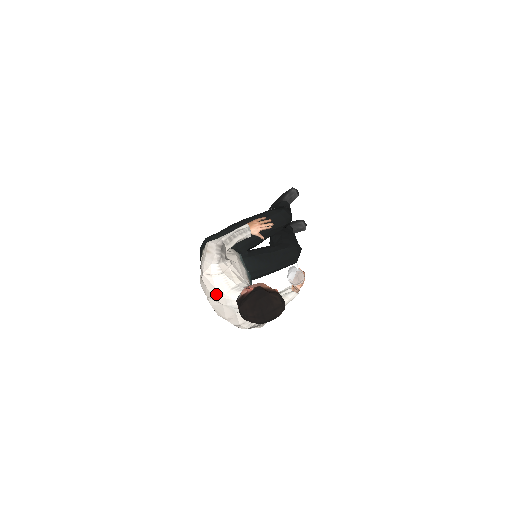
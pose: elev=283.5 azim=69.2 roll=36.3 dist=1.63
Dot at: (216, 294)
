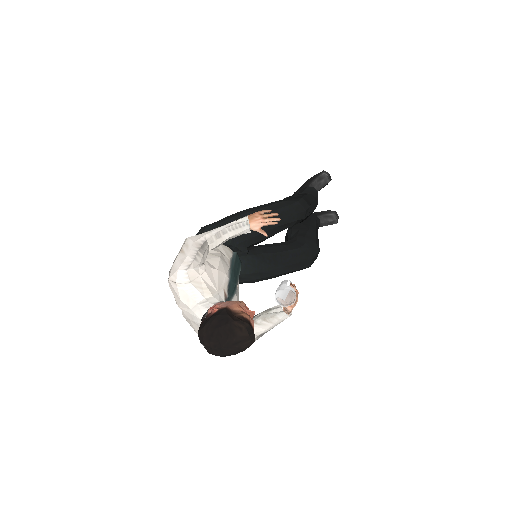
Dot at: (182, 306)
